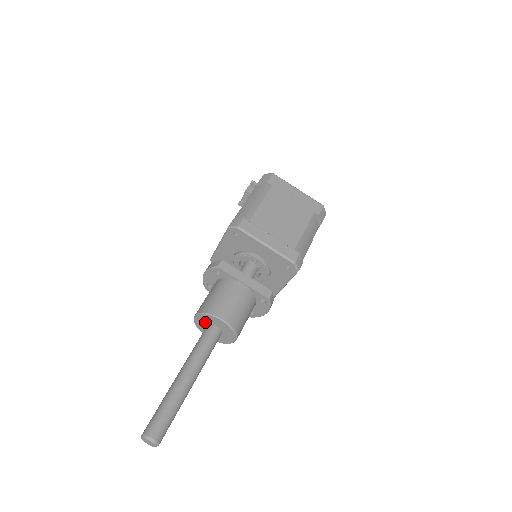
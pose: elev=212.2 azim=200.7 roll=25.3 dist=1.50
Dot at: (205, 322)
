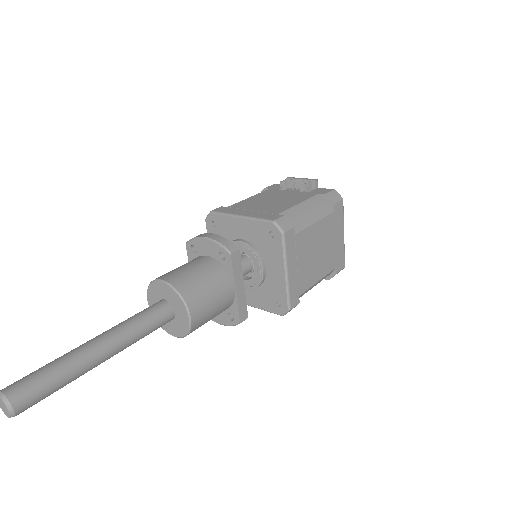
Dot at: (167, 296)
